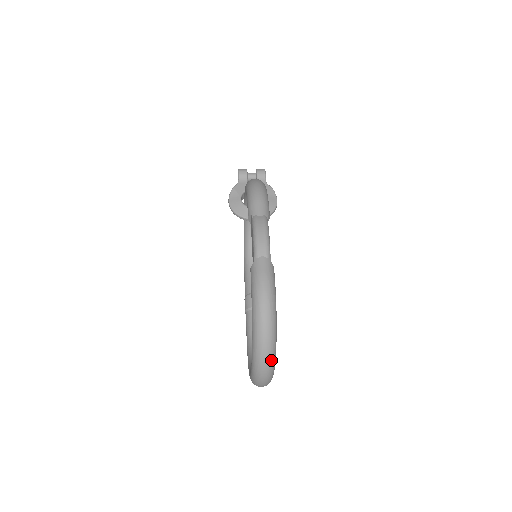
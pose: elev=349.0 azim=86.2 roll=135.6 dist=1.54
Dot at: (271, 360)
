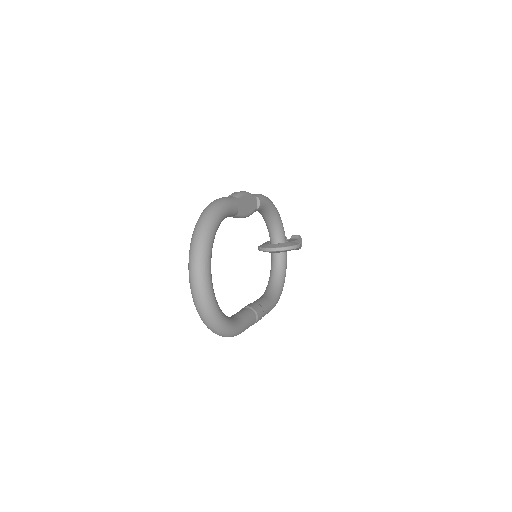
Dot at: (201, 246)
